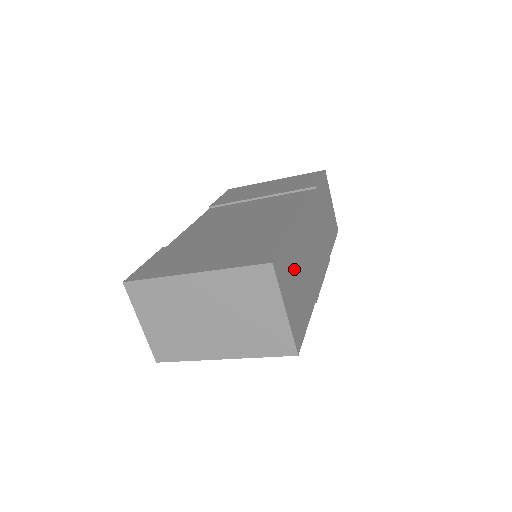
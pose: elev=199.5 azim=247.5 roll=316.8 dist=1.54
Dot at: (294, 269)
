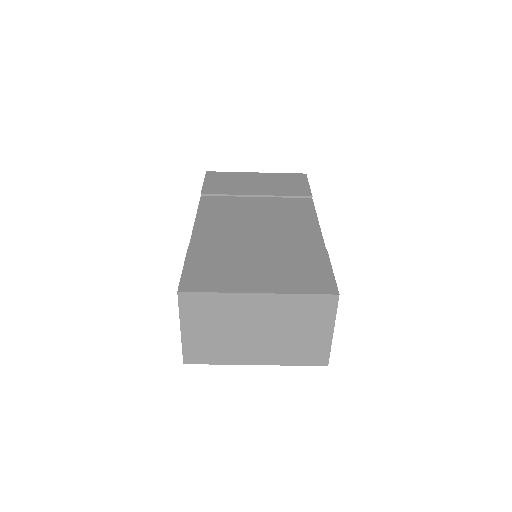
Dot at: occluded
